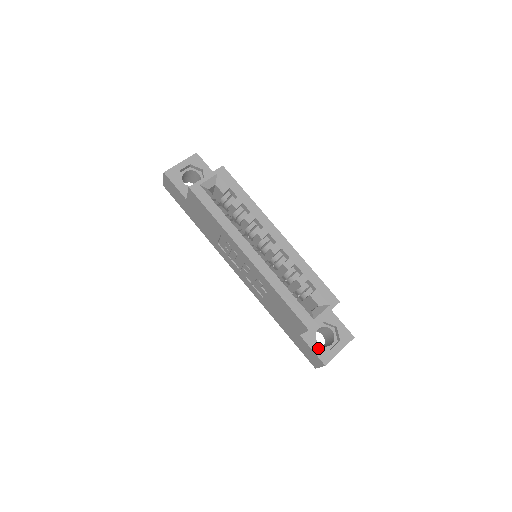
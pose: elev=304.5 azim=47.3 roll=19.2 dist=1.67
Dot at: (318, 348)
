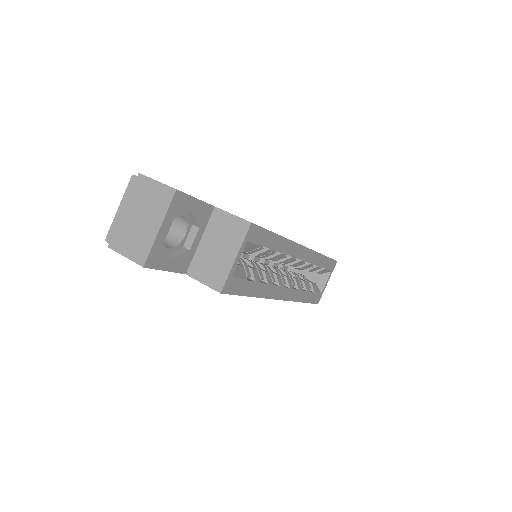
Dot at: occluded
